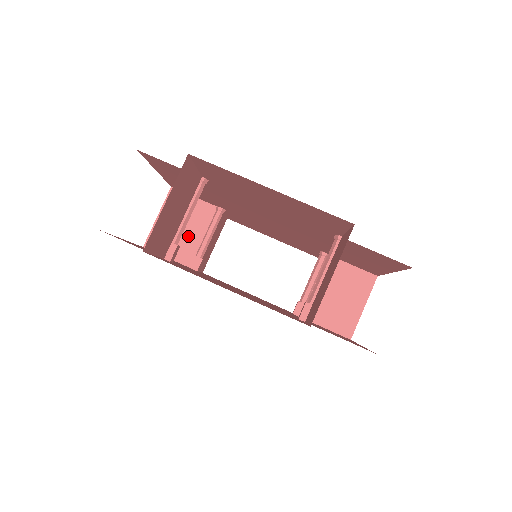
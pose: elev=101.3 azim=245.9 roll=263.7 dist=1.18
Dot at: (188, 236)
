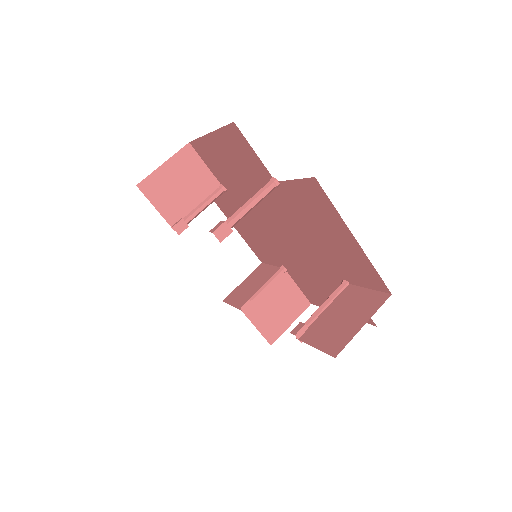
Dot at: (184, 197)
